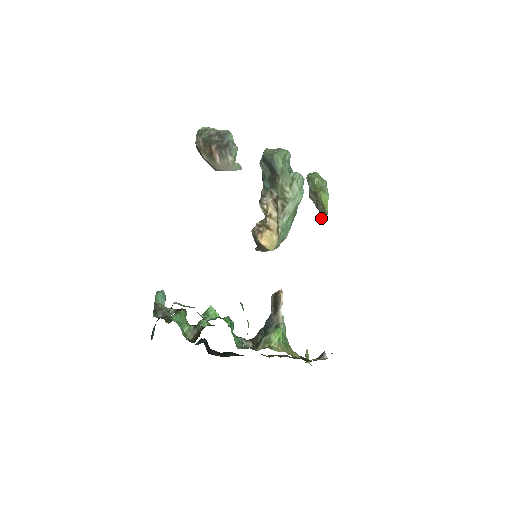
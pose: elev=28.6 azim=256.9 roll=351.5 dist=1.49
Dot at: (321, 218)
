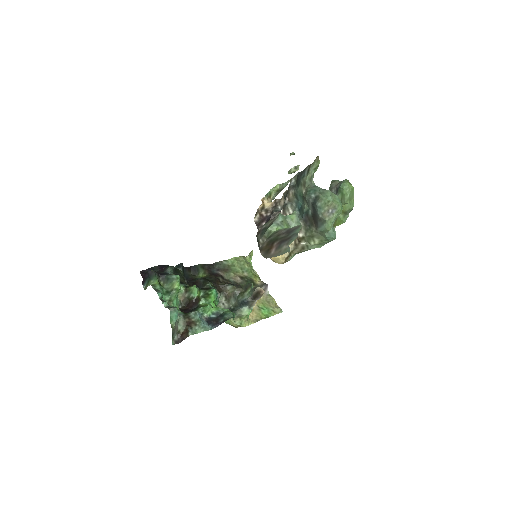
Dot at: occluded
